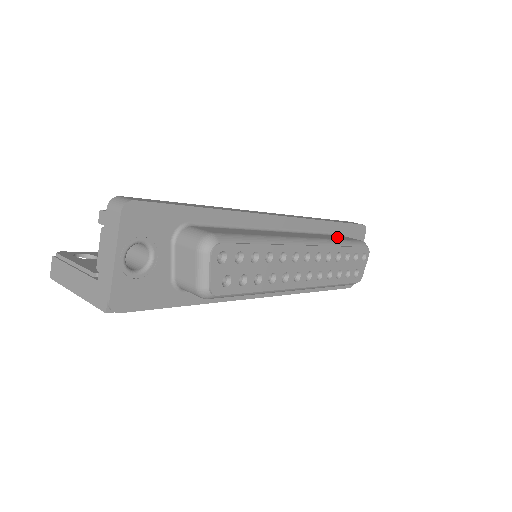
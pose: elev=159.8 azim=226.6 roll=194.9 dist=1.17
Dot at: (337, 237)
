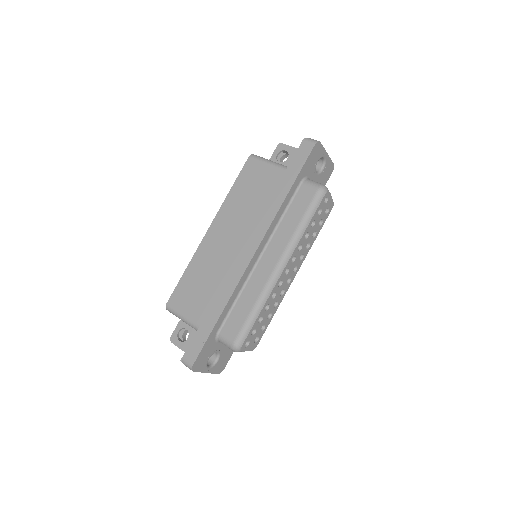
Dot at: (298, 208)
